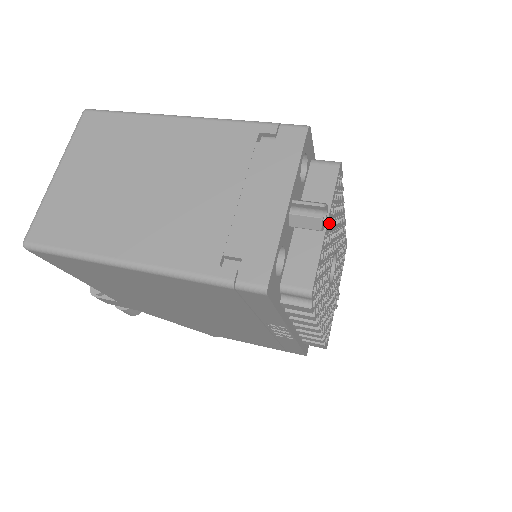
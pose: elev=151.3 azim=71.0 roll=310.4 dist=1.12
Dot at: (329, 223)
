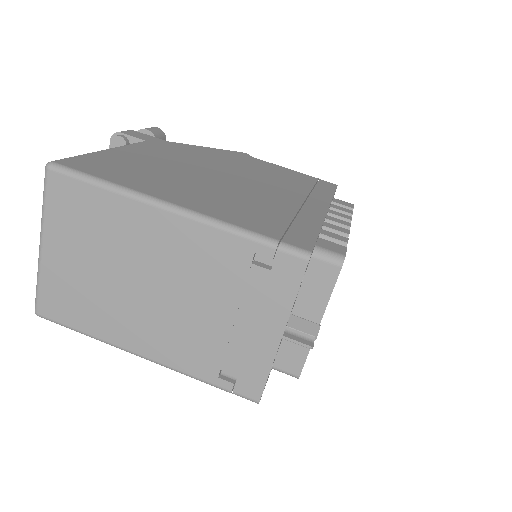
Dot at: occluded
